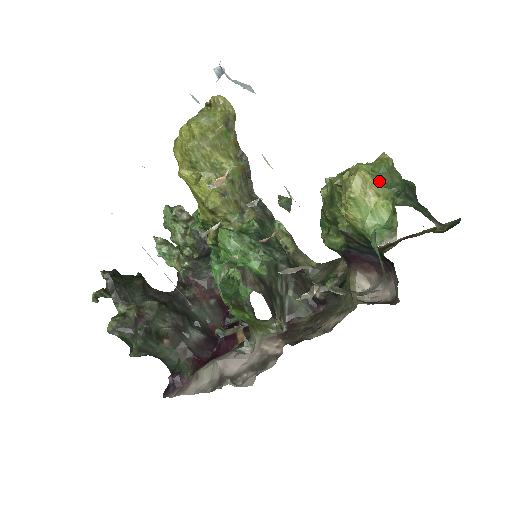
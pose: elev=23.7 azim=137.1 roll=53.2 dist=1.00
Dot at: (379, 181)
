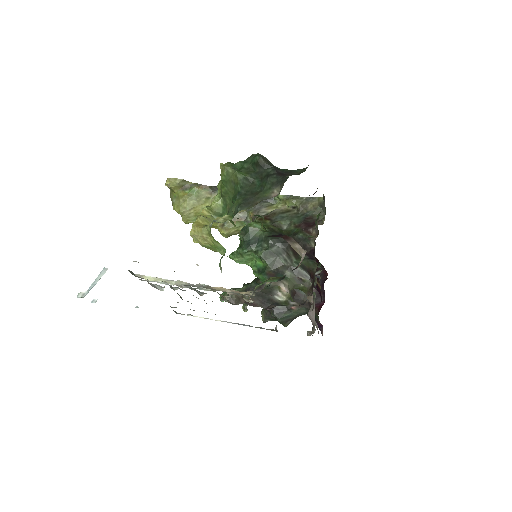
Dot at: (229, 192)
